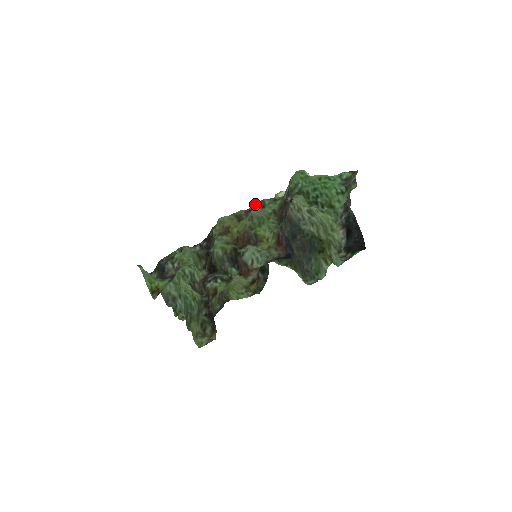
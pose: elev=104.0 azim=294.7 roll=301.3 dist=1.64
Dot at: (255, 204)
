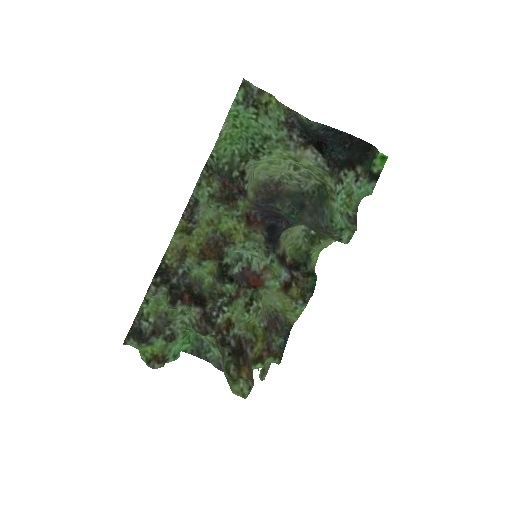
Dot at: (188, 205)
